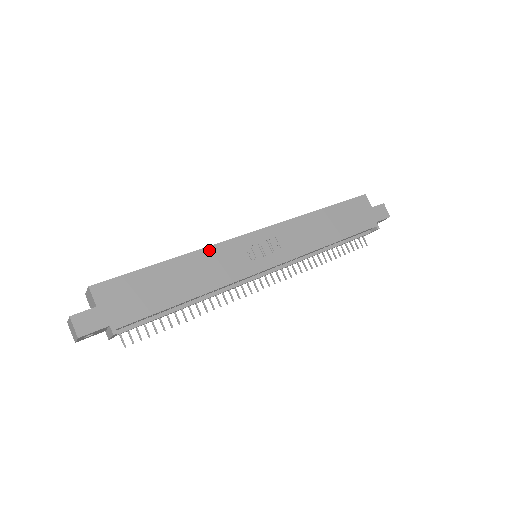
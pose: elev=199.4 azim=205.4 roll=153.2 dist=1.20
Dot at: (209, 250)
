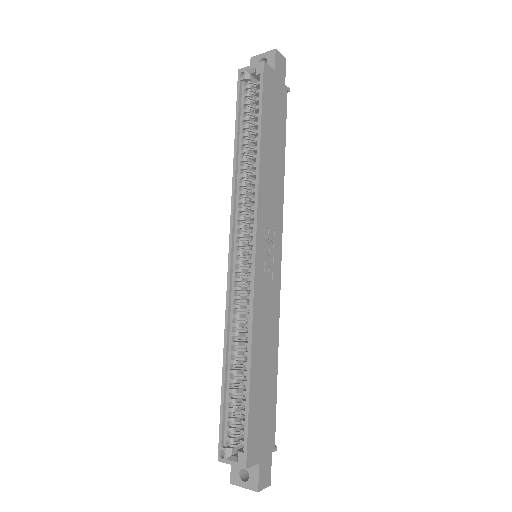
Dot at: (255, 318)
